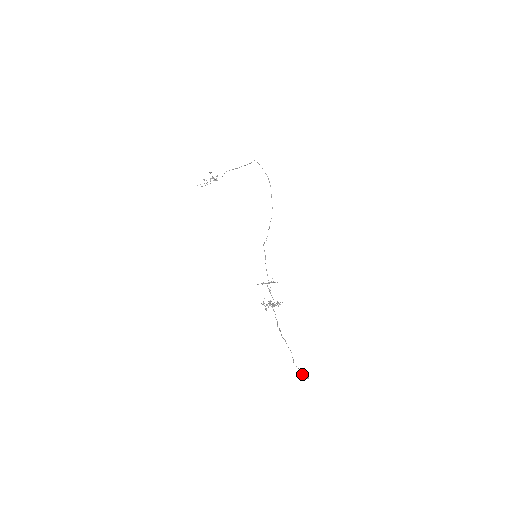
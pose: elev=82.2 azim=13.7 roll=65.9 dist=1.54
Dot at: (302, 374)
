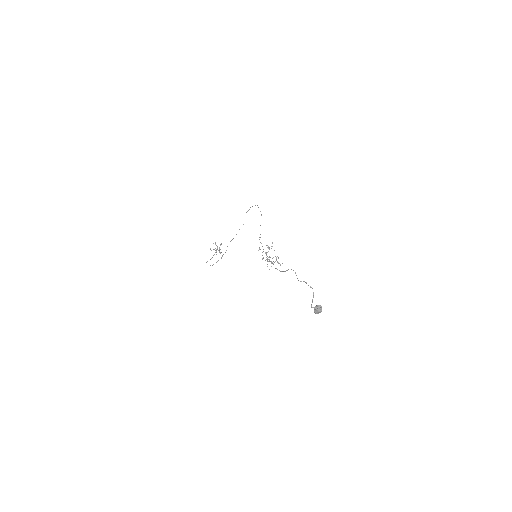
Dot at: (314, 307)
